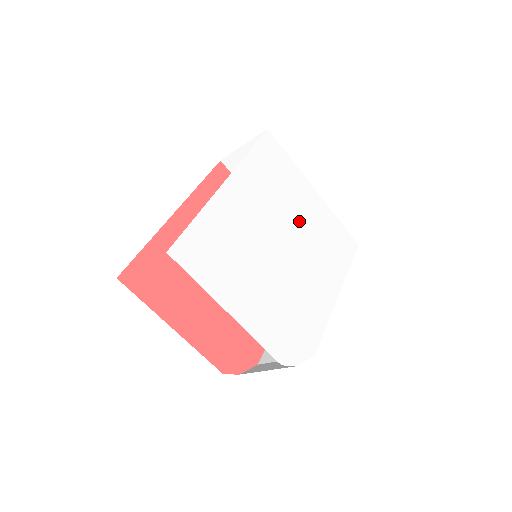
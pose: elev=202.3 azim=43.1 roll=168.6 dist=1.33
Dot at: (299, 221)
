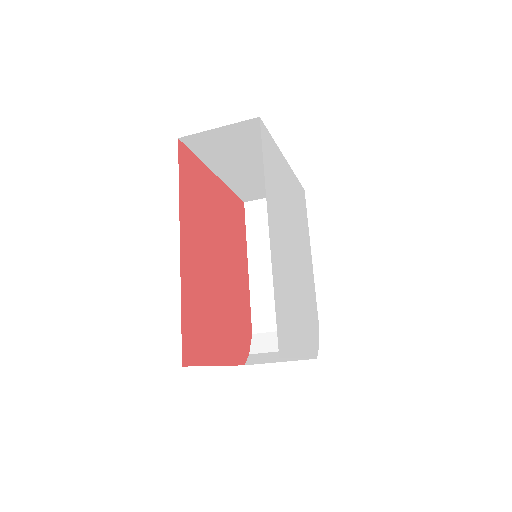
Dot at: (291, 211)
